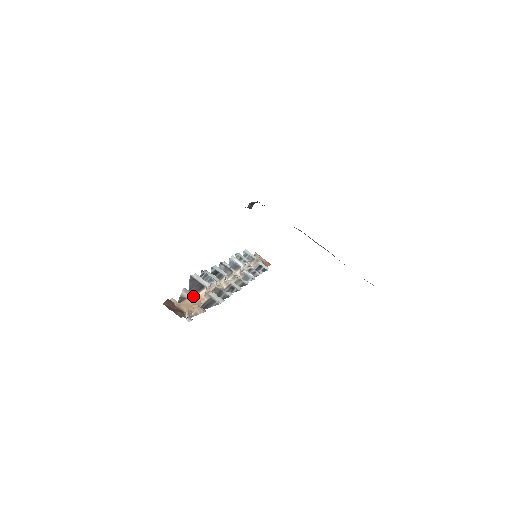
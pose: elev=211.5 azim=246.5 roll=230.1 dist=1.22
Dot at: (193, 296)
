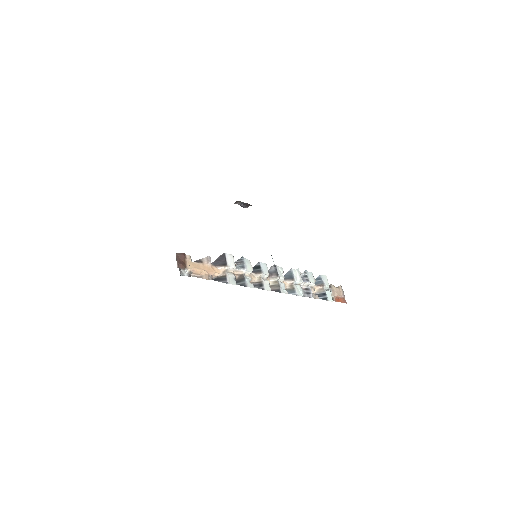
Dot at: (213, 266)
